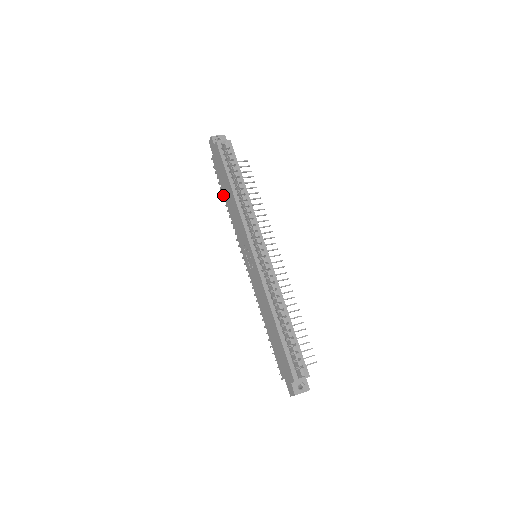
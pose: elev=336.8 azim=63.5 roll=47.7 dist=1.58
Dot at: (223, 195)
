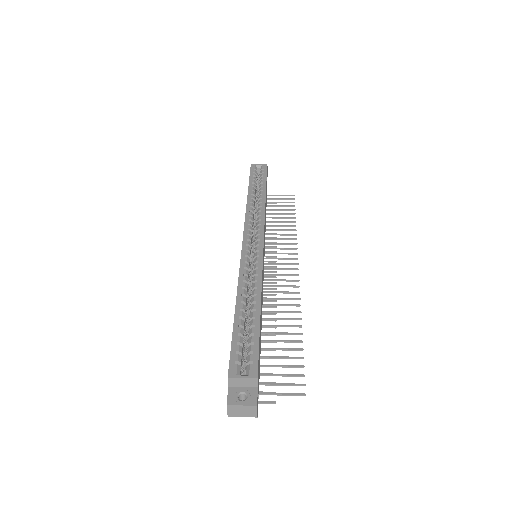
Dot at: occluded
